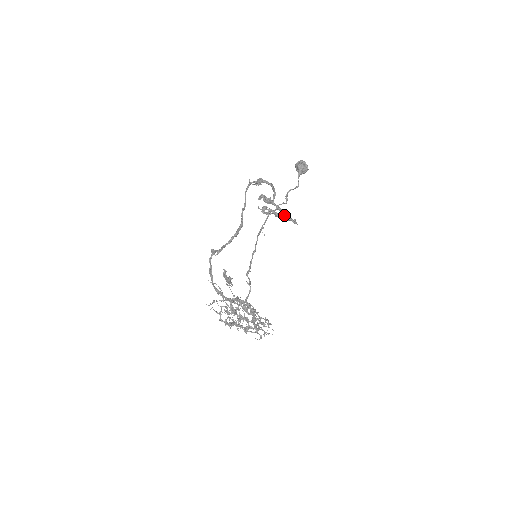
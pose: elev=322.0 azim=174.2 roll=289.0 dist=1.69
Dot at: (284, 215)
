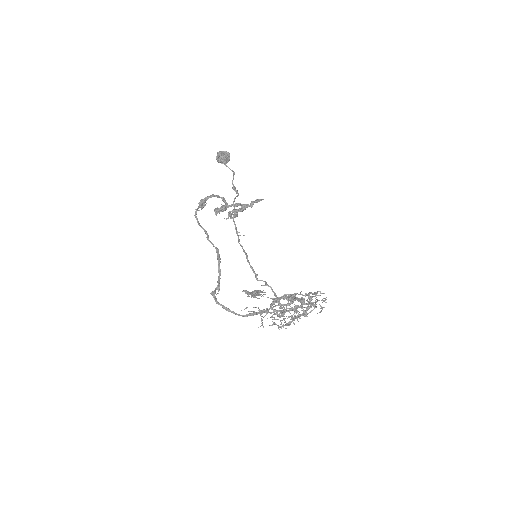
Dot at: (246, 205)
